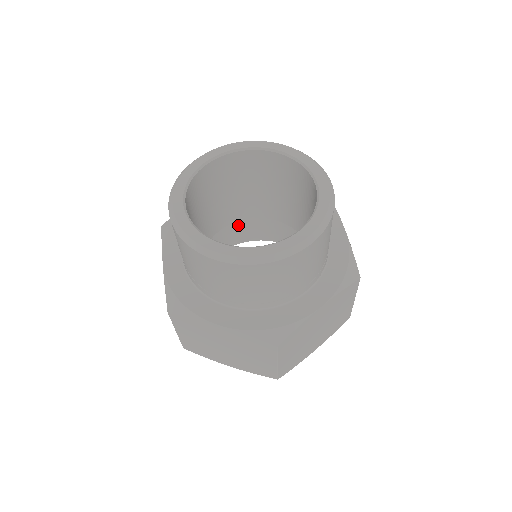
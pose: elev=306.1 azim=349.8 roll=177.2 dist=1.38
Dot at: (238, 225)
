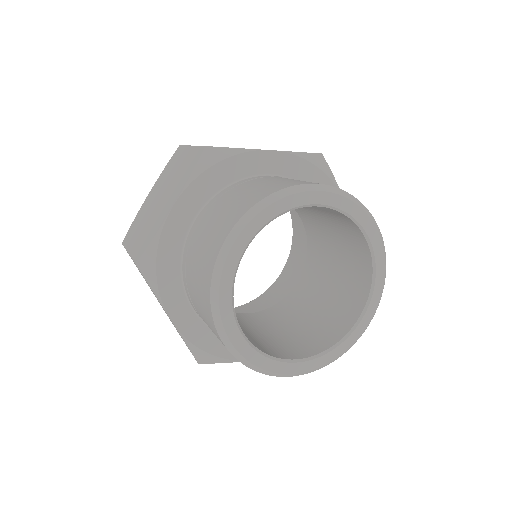
Dot at: occluded
